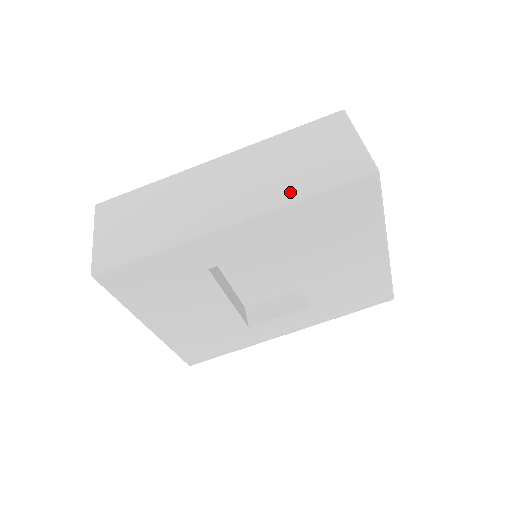
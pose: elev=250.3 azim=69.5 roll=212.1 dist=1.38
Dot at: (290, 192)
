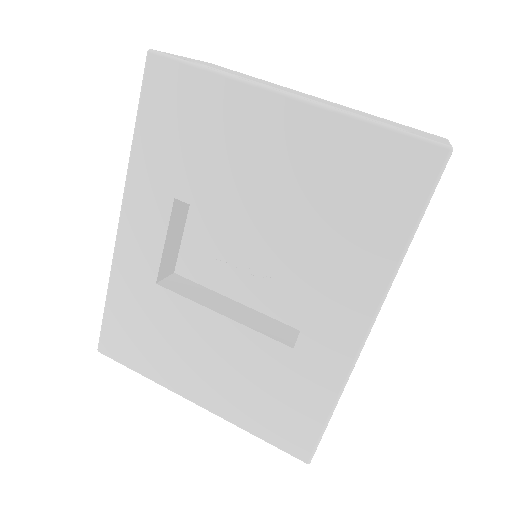
Dot at: occluded
